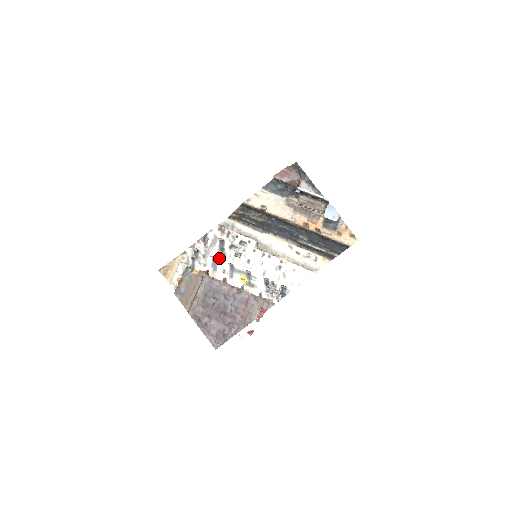
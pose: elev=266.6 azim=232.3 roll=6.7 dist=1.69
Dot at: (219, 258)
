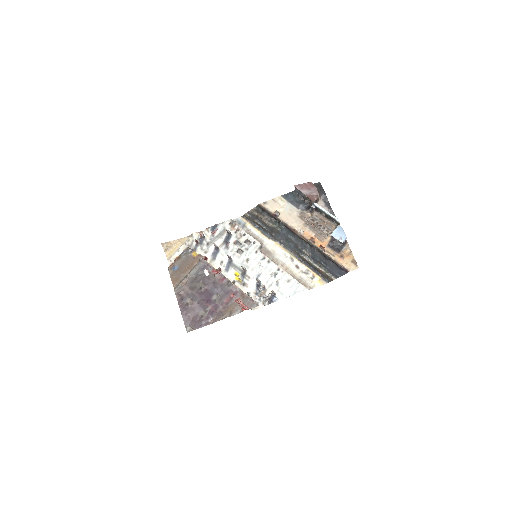
Dot at: (221, 249)
